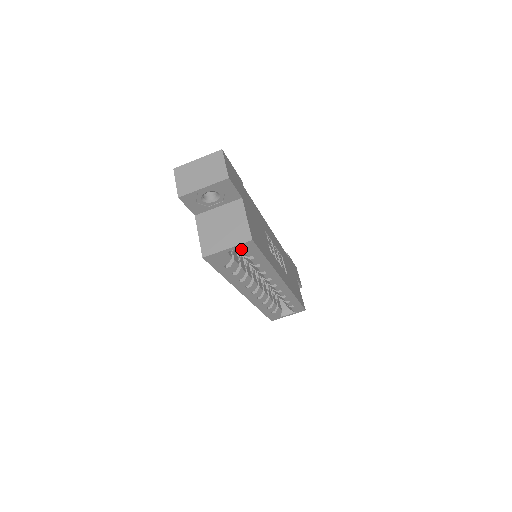
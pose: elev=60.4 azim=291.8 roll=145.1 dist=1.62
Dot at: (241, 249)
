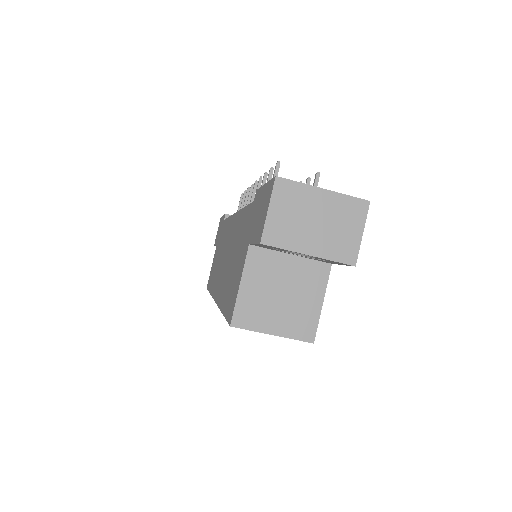
Dot at: occluded
